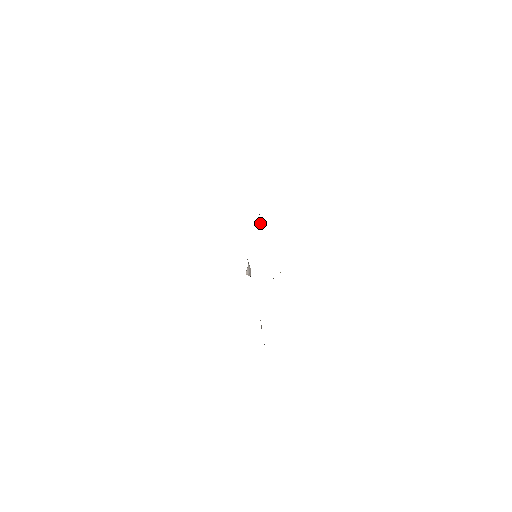
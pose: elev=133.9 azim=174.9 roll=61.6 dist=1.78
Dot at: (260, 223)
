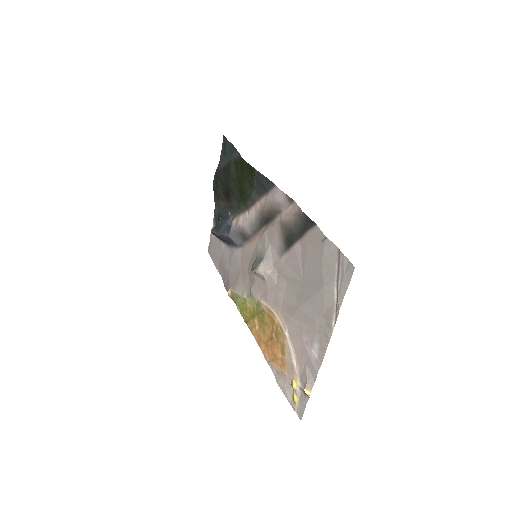
Dot at: (225, 228)
